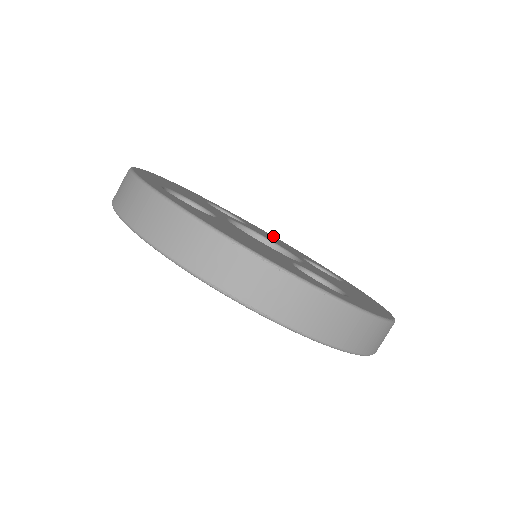
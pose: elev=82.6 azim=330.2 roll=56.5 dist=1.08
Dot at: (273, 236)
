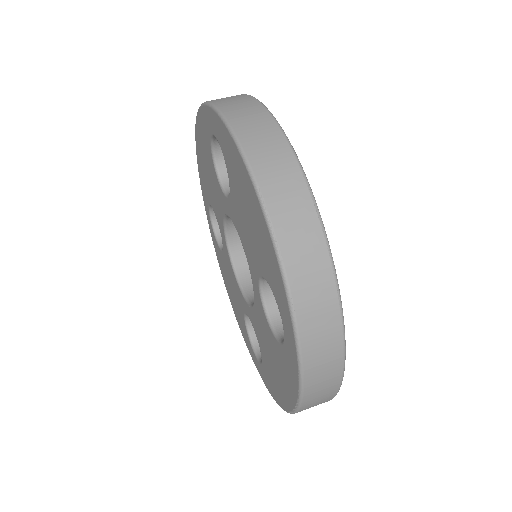
Dot at: occluded
